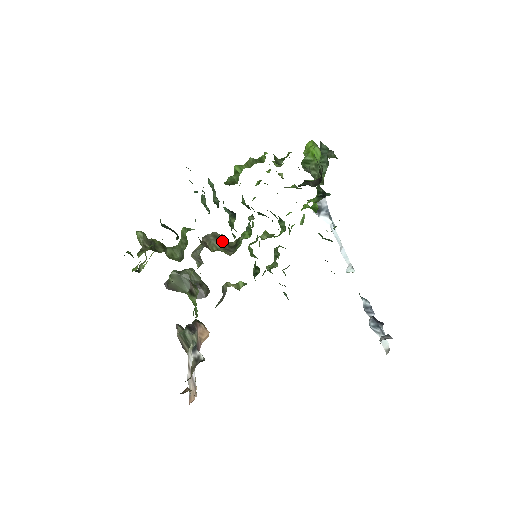
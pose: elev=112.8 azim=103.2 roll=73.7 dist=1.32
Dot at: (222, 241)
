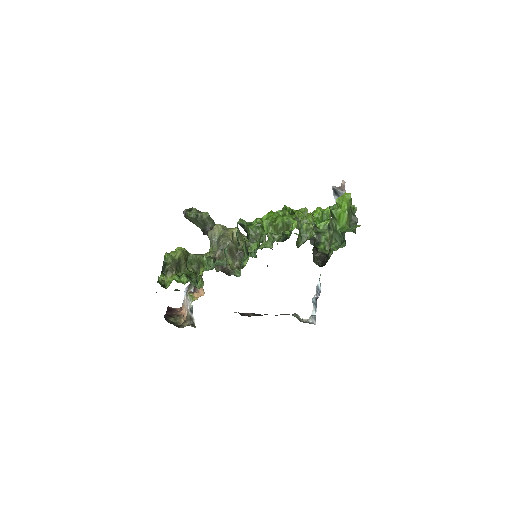
Dot at: (233, 250)
